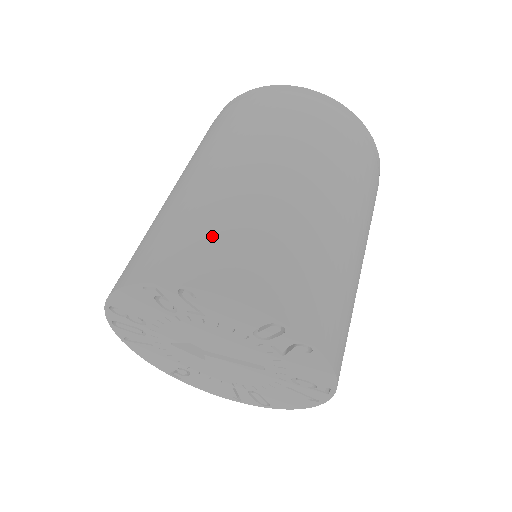
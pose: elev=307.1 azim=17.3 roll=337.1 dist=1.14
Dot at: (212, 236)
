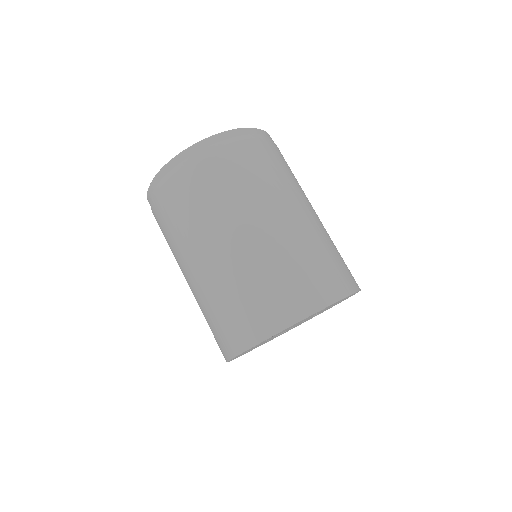
Dot at: (256, 300)
